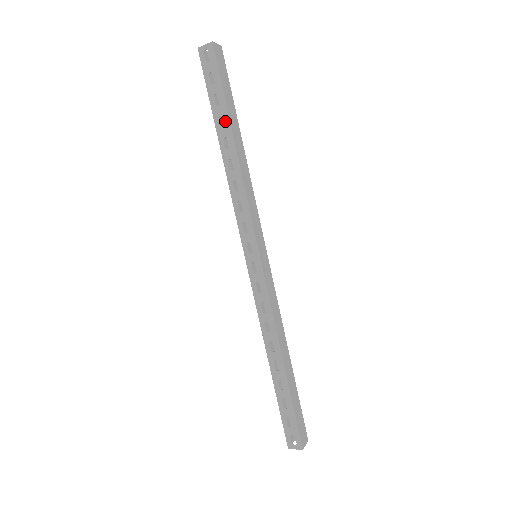
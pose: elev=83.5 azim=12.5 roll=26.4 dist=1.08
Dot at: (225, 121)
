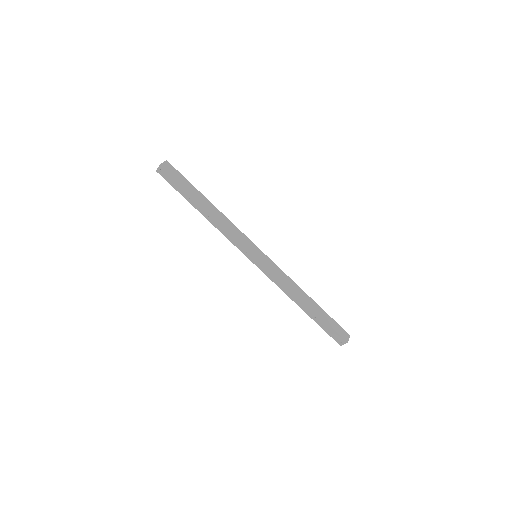
Dot at: (193, 199)
